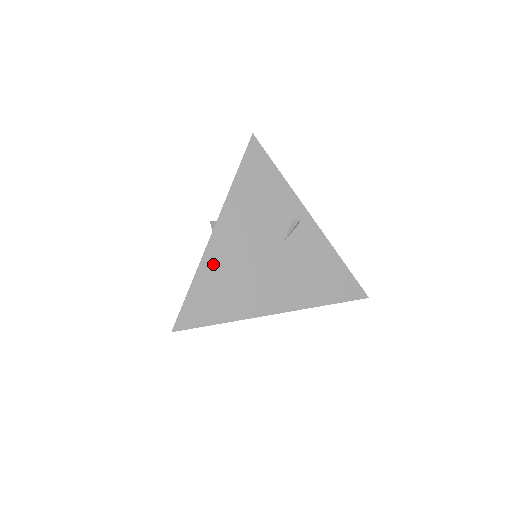
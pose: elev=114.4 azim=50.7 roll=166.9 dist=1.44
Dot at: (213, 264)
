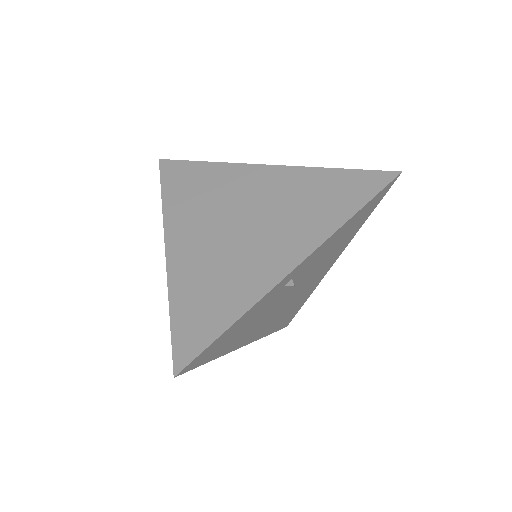
Dot at: (269, 329)
